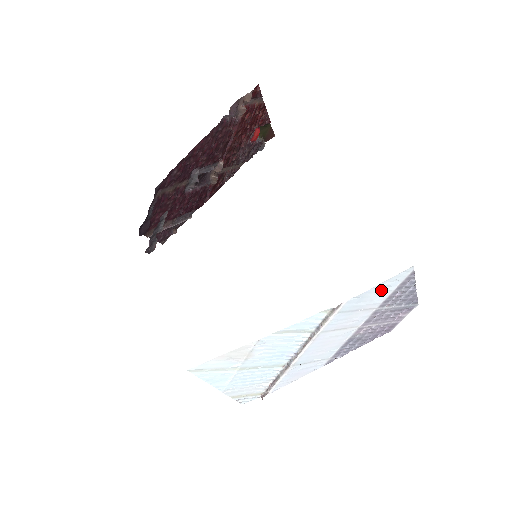
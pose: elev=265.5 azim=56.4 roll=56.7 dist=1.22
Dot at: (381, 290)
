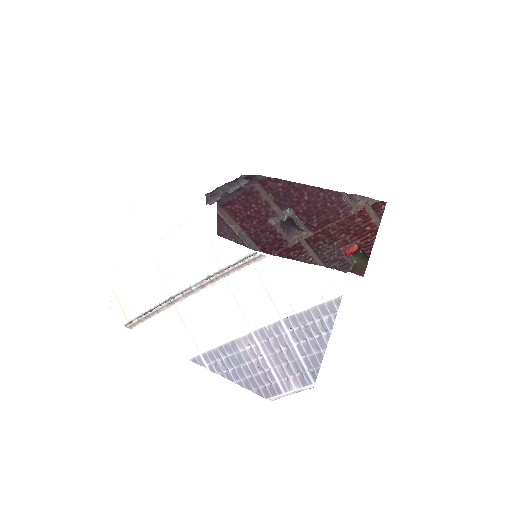
Dot at: (301, 287)
